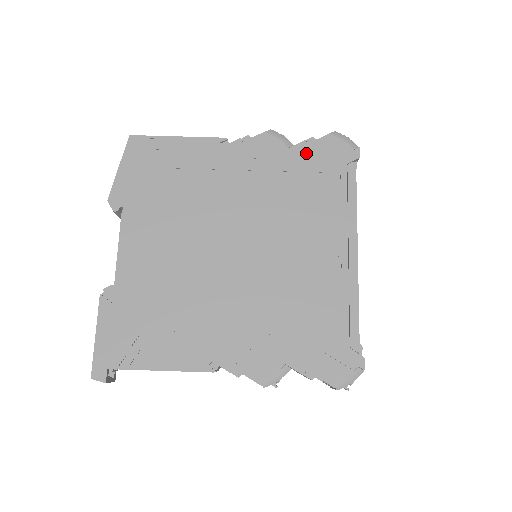
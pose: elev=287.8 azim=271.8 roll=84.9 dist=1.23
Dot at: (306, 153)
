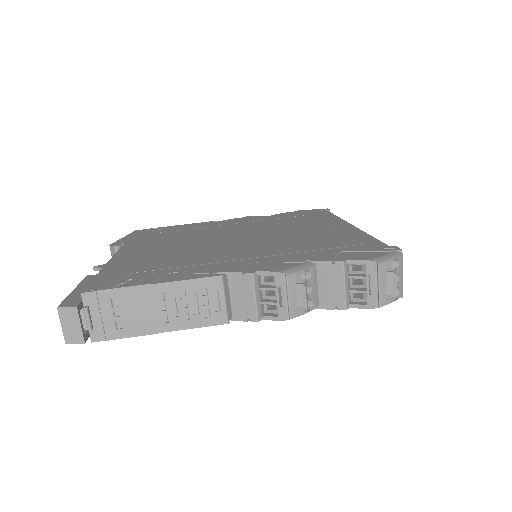
Dot at: (285, 215)
